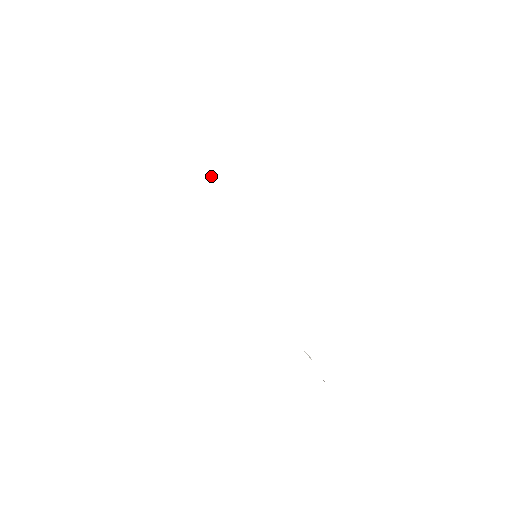
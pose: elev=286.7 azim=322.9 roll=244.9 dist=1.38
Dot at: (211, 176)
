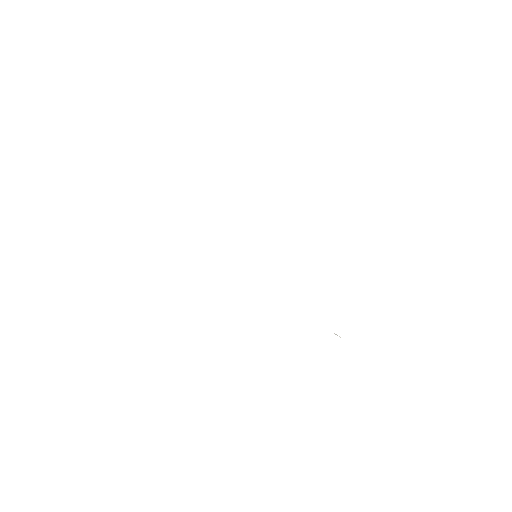
Dot at: occluded
